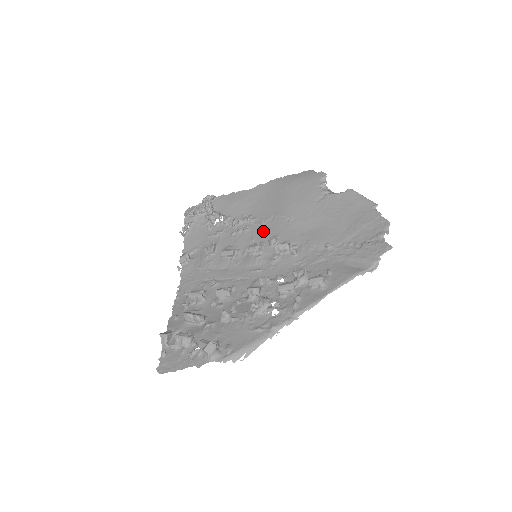
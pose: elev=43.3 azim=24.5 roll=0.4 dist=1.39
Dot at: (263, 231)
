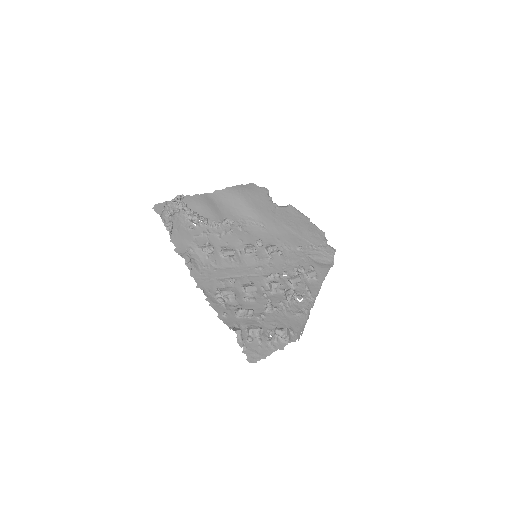
Dot at: (245, 234)
